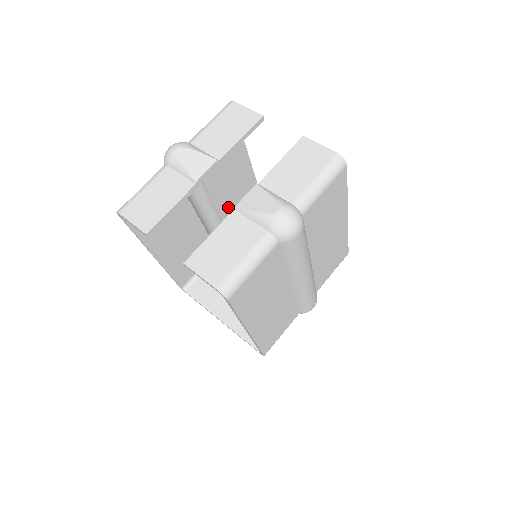
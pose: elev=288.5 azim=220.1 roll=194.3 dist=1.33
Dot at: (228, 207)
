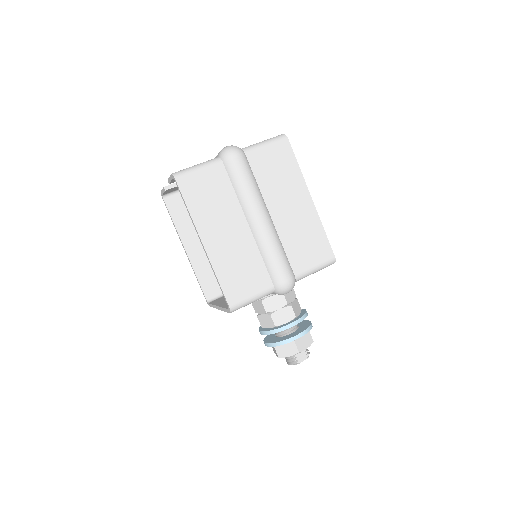
Dot at: occluded
